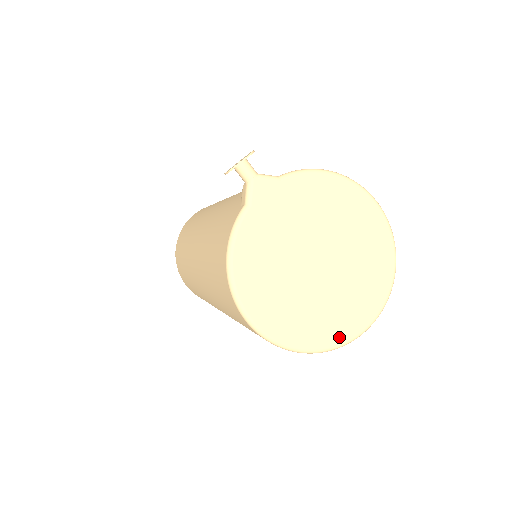
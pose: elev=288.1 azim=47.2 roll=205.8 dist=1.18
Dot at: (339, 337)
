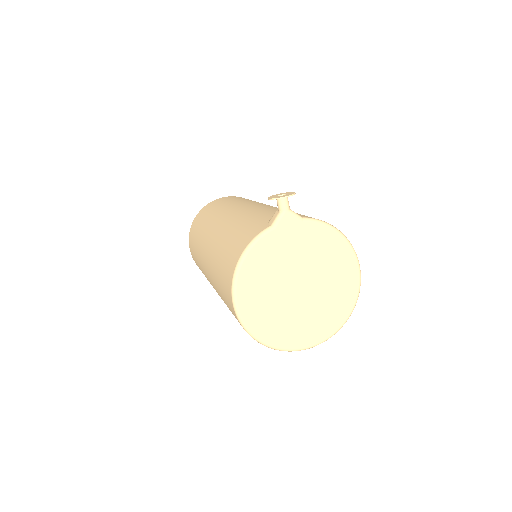
Dot at: (288, 344)
